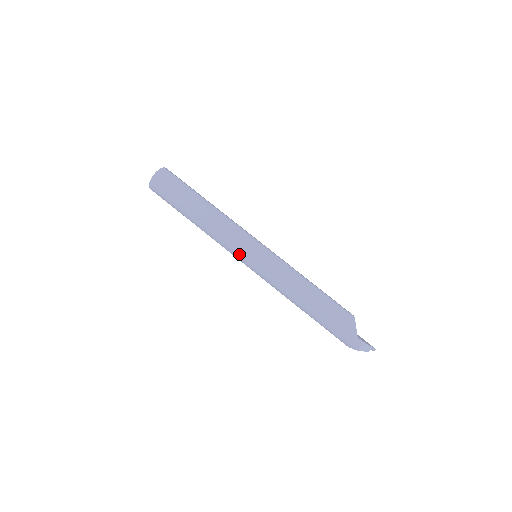
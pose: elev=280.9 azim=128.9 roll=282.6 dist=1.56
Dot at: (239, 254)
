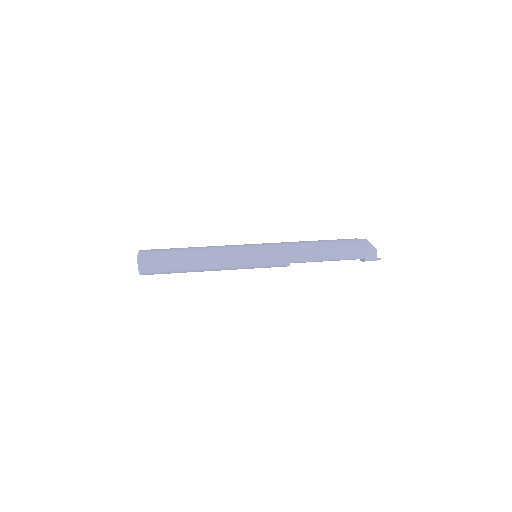
Dot at: (245, 251)
